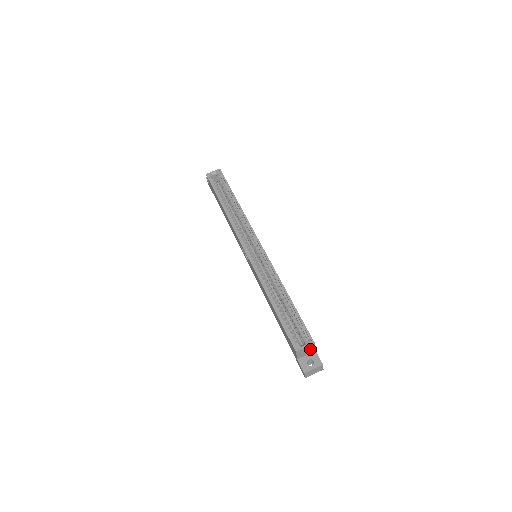
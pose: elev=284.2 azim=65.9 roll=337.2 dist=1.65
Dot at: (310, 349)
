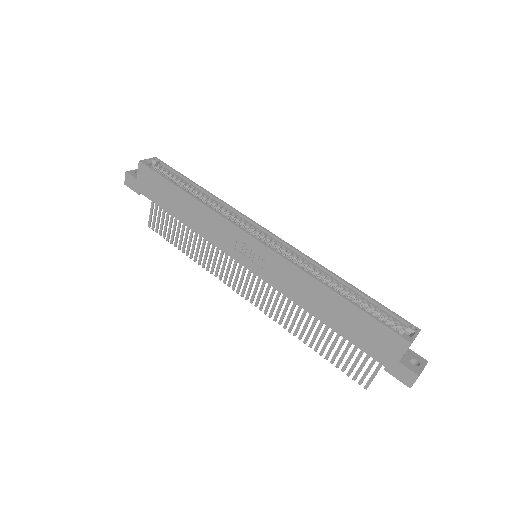
Dot at: occluded
